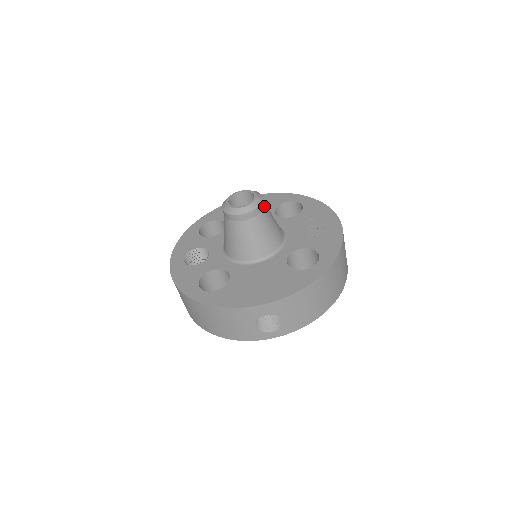
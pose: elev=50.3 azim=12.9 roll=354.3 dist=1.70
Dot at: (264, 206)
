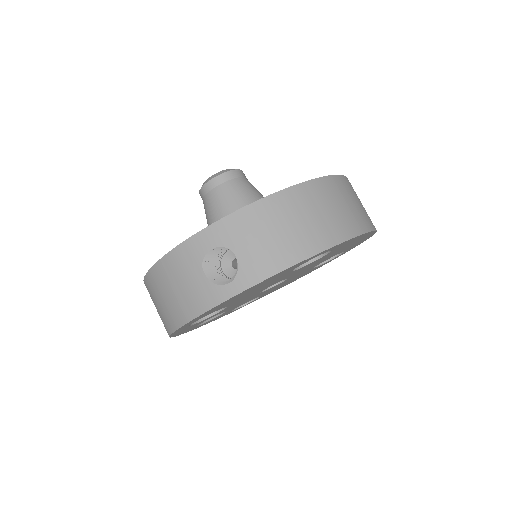
Dot at: (243, 177)
